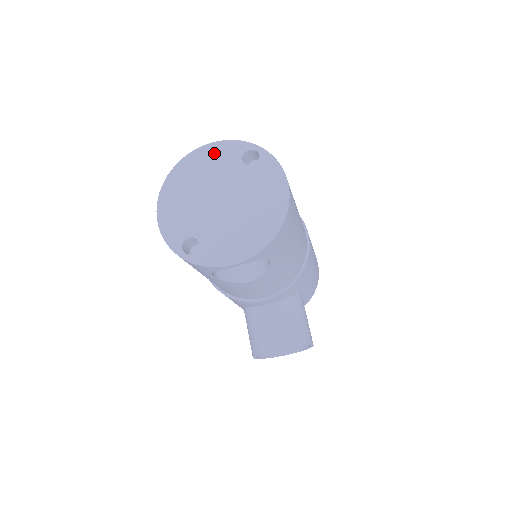
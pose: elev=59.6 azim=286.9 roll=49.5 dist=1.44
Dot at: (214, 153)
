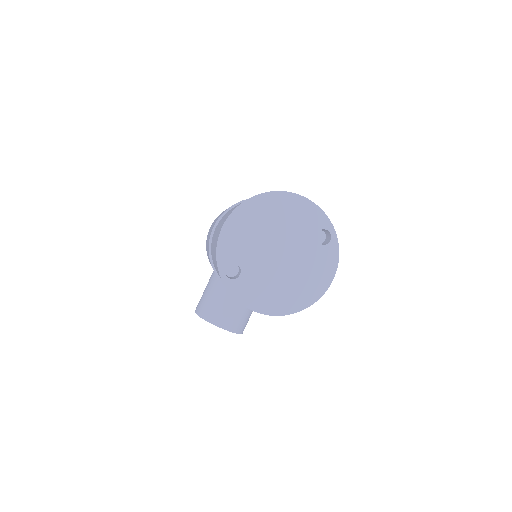
Dot at: (302, 209)
